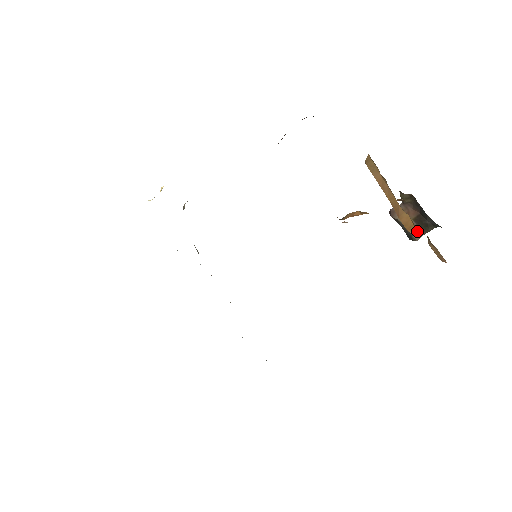
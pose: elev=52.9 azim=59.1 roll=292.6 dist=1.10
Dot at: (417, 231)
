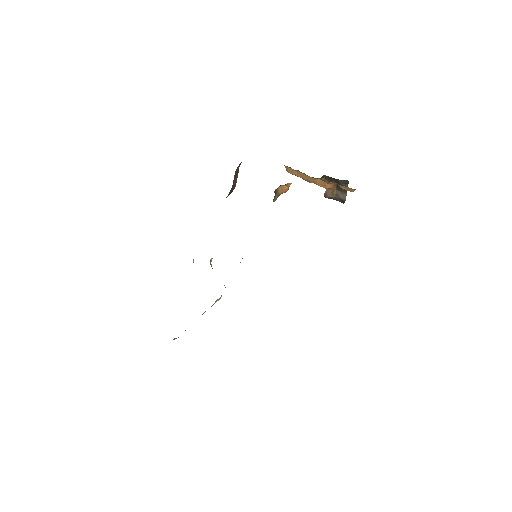
Dot at: (330, 185)
